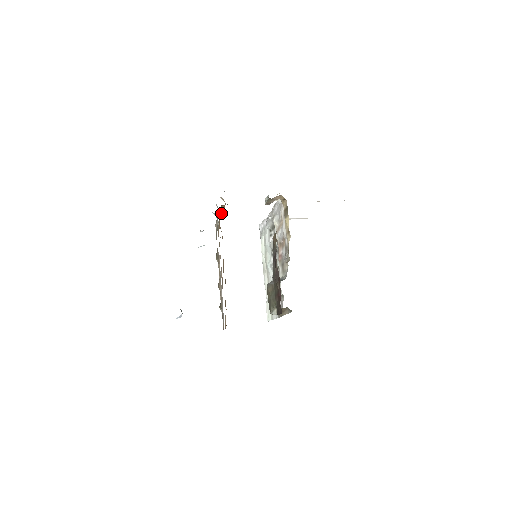
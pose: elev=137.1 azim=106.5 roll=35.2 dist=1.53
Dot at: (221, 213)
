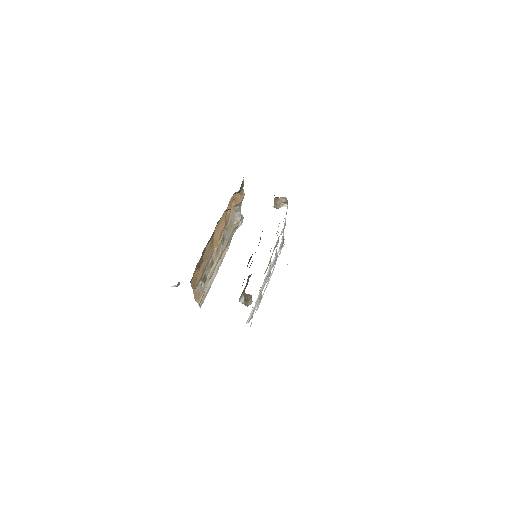
Dot at: (237, 203)
